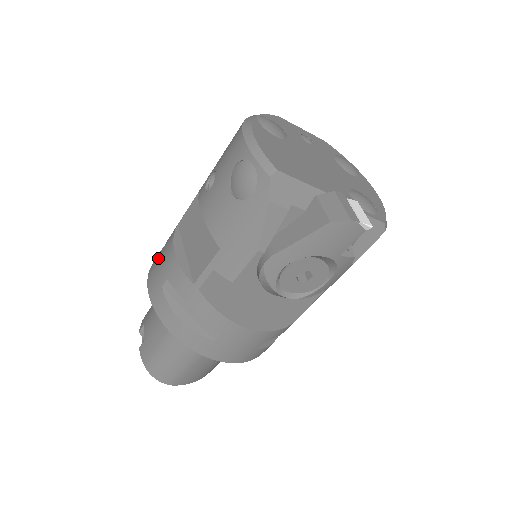
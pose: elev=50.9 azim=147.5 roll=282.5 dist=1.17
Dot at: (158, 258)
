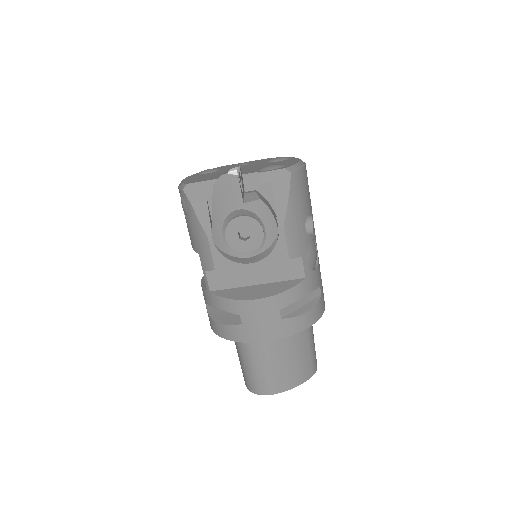
Dot at: occluded
